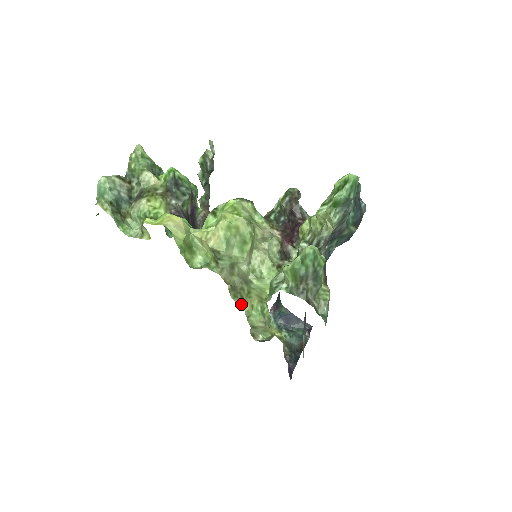
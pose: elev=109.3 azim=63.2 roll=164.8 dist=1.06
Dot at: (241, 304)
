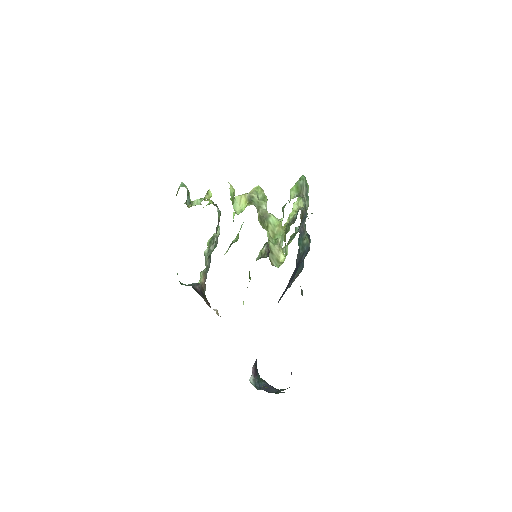
Dot at: occluded
